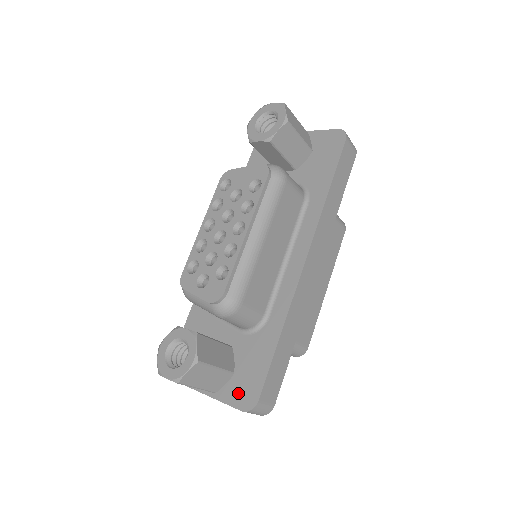
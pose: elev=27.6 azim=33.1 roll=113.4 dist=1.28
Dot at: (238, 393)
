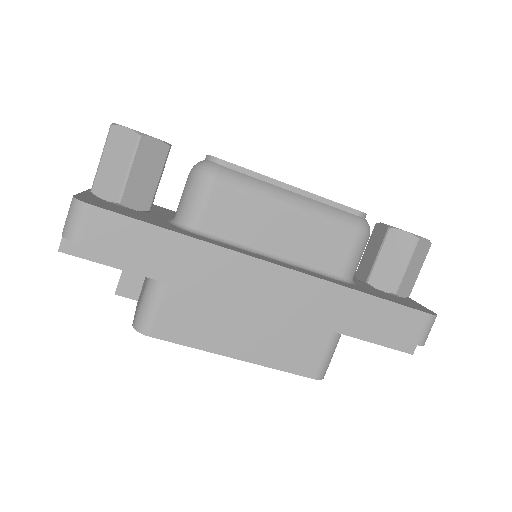
Dot at: (96, 200)
